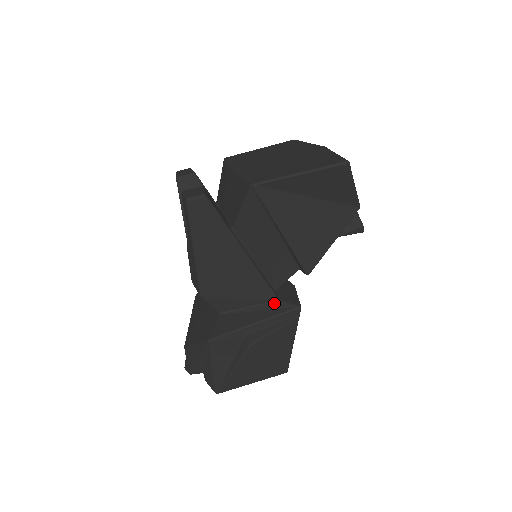
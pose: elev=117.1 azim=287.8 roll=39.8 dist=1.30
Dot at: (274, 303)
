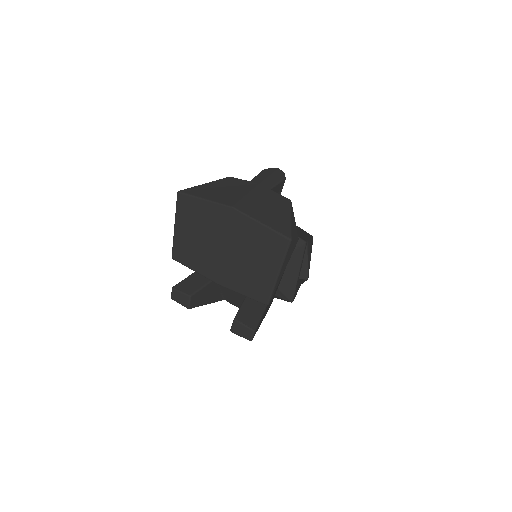
Dot at: (292, 255)
